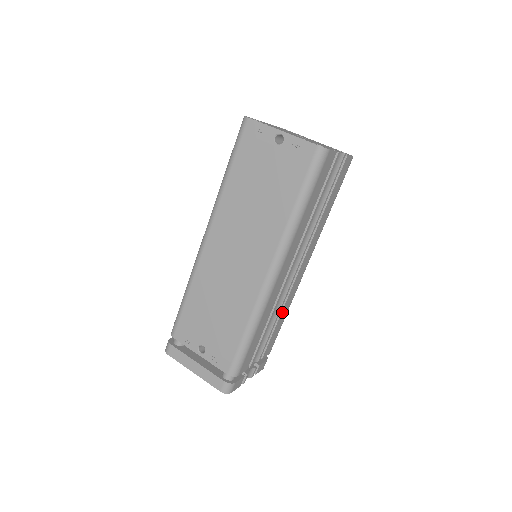
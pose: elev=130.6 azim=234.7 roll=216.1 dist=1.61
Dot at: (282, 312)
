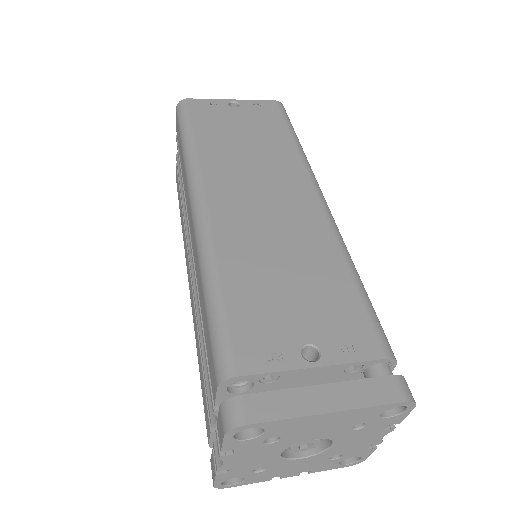
Dot at: occluded
